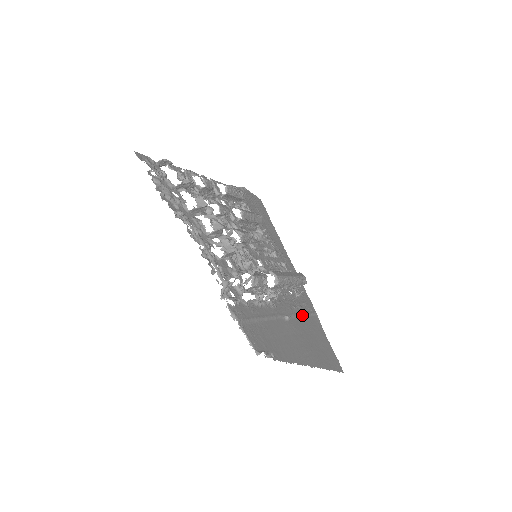
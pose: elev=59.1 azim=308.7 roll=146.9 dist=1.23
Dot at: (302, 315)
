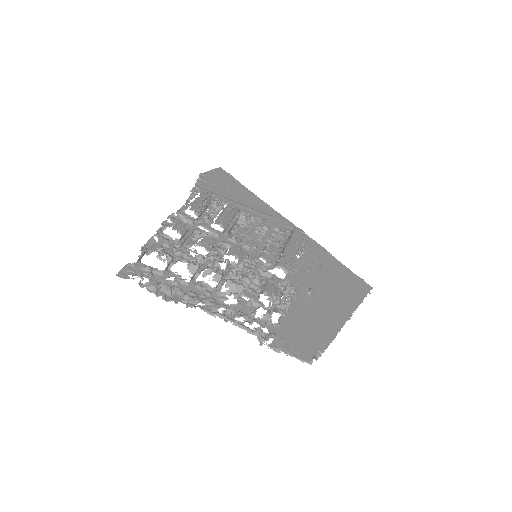
Dot at: (318, 270)
